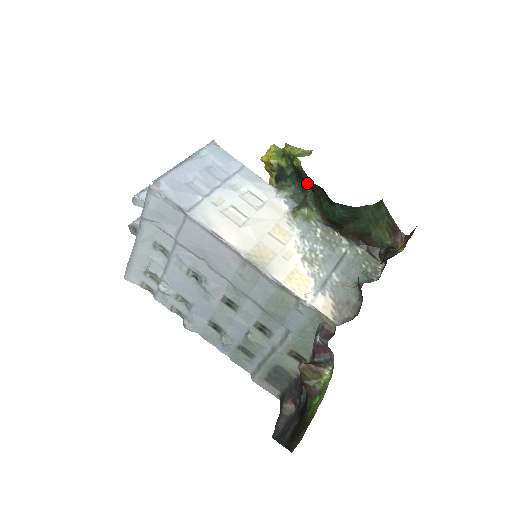
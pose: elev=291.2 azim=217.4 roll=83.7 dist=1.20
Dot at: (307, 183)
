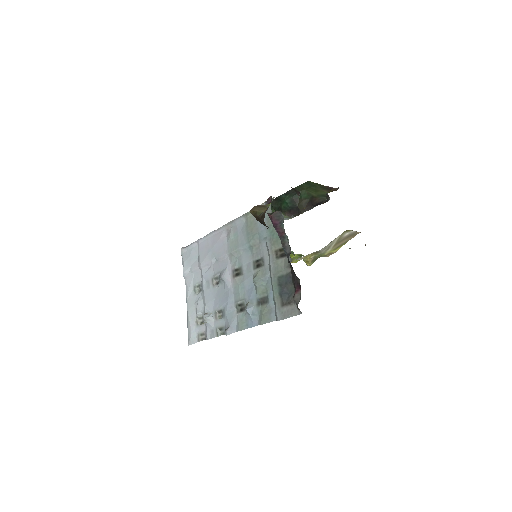
Dot at: (272, 211)
